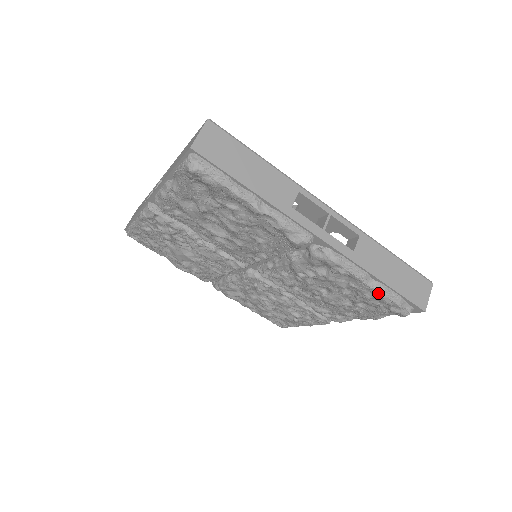
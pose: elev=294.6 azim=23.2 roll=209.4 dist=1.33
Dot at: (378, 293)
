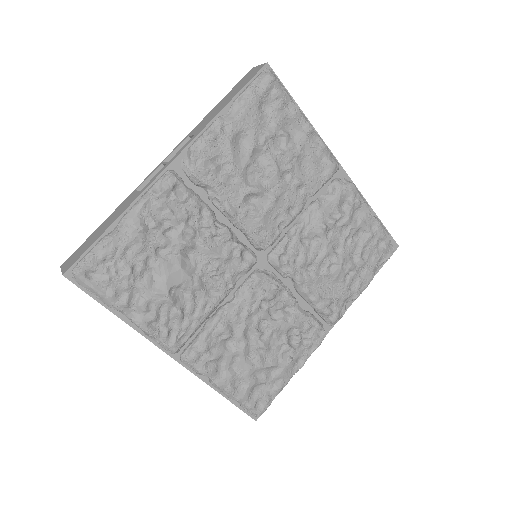
Dot at: (378, 223)
